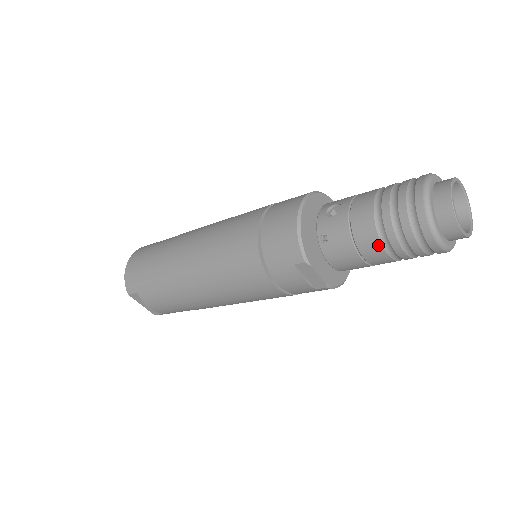
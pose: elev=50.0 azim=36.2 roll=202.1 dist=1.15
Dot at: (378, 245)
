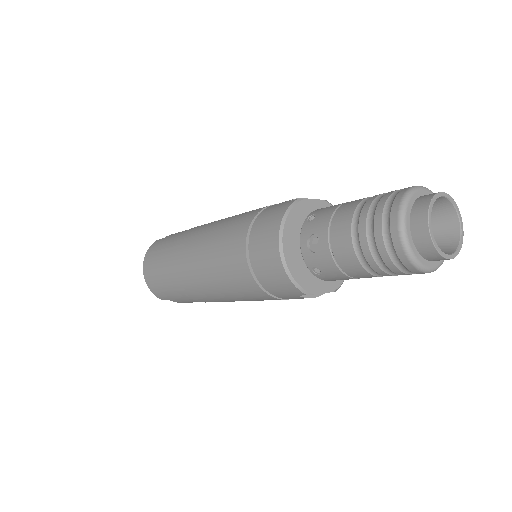
Dot at: (371, 276)
